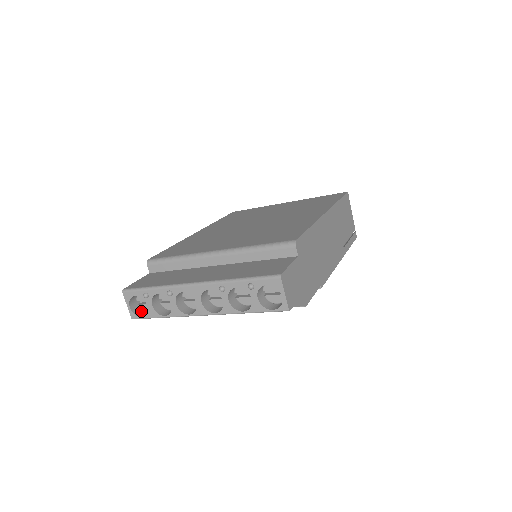
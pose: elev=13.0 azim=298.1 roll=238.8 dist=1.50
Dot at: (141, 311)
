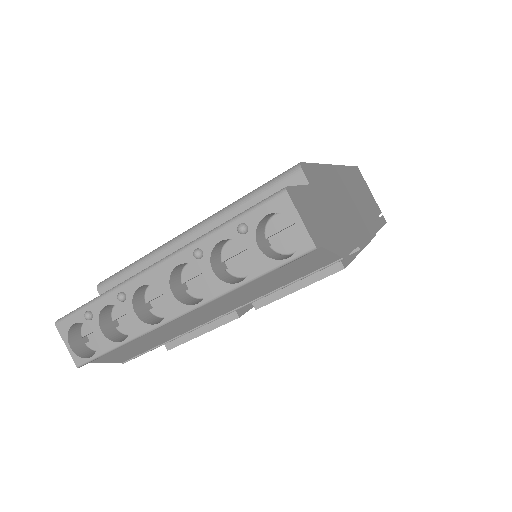
Dot at: (91, 352)
